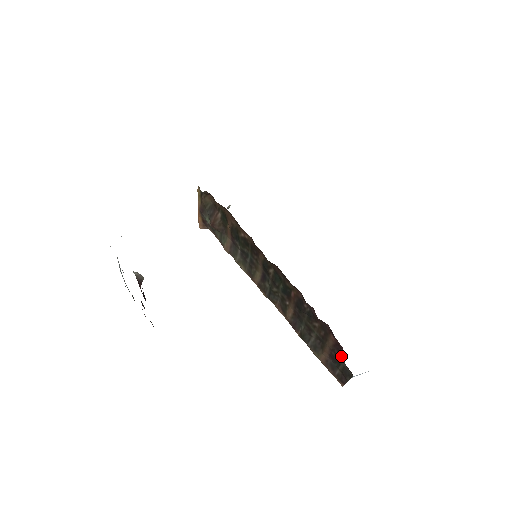
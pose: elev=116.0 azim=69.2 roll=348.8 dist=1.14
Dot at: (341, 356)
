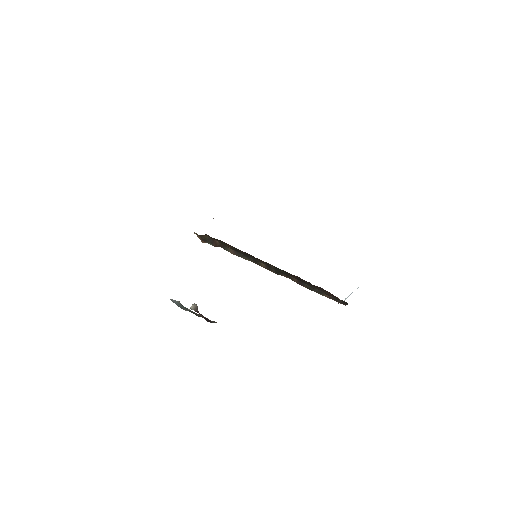
Dot at: occluded
